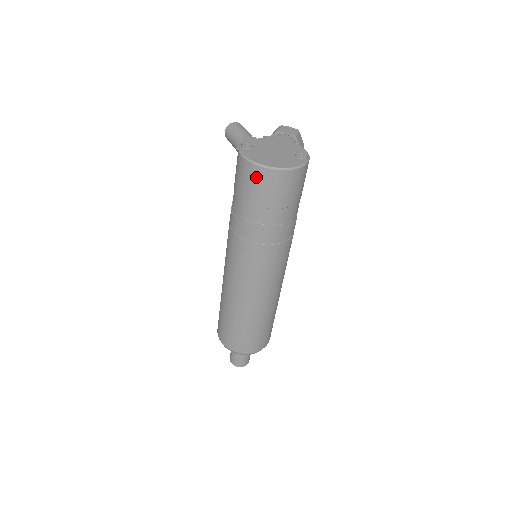
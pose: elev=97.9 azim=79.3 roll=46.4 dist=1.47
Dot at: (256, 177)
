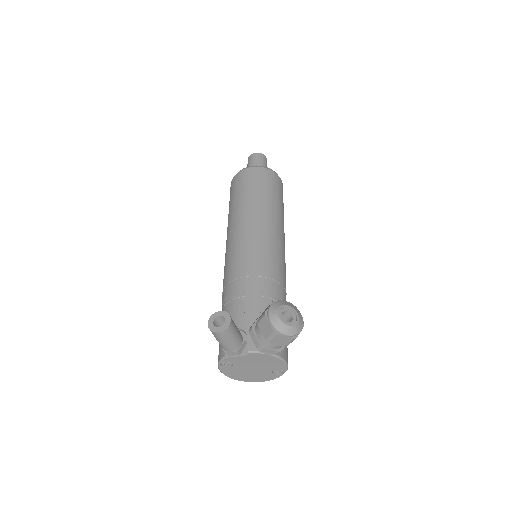
Dot at: occluded
